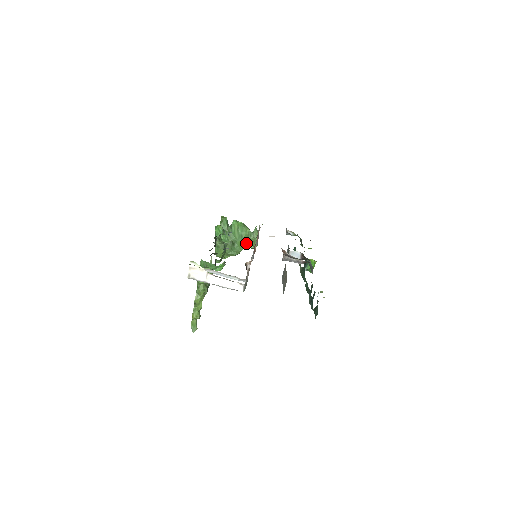
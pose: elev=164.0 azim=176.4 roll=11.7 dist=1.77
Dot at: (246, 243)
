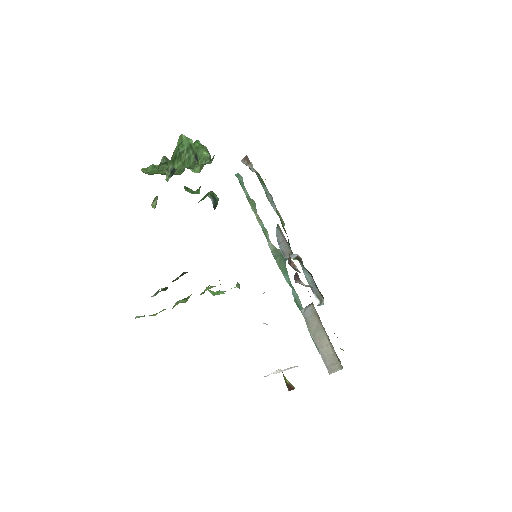
Dot at: occluded
